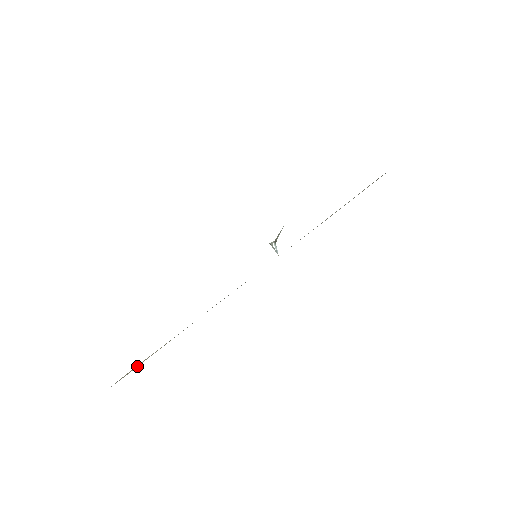
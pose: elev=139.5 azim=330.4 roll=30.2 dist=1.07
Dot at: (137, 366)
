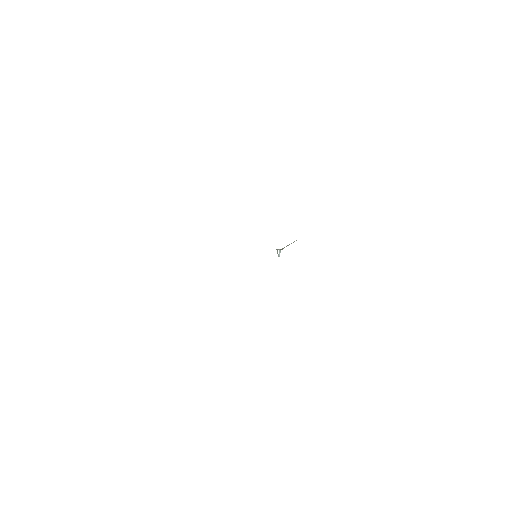
Dot at: occluded
